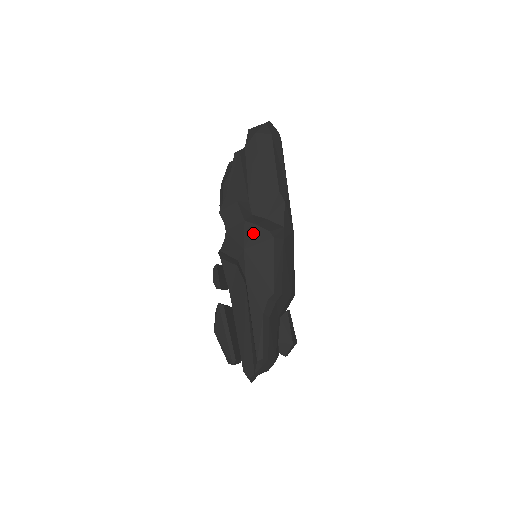
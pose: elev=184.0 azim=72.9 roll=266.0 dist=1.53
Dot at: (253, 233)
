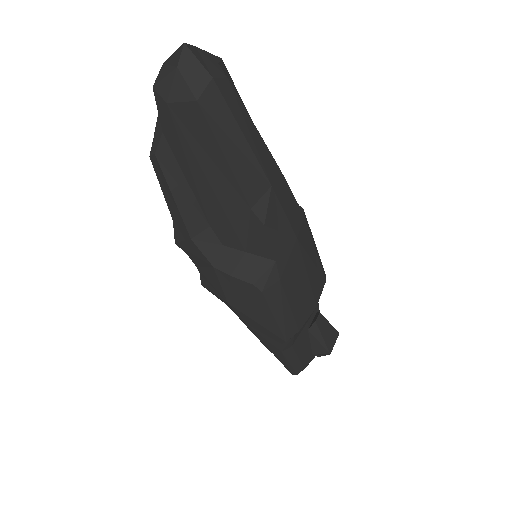
Dot at: (231, 286)
